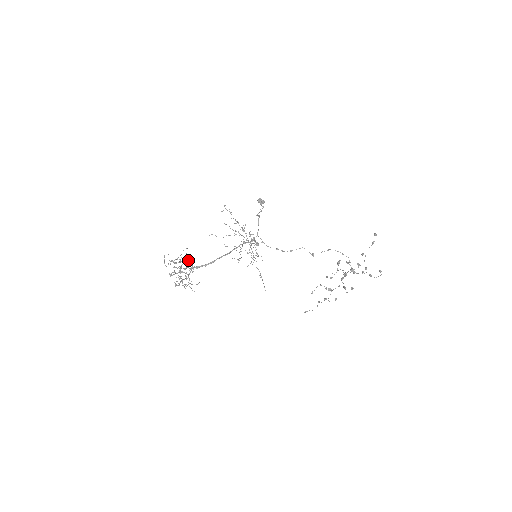
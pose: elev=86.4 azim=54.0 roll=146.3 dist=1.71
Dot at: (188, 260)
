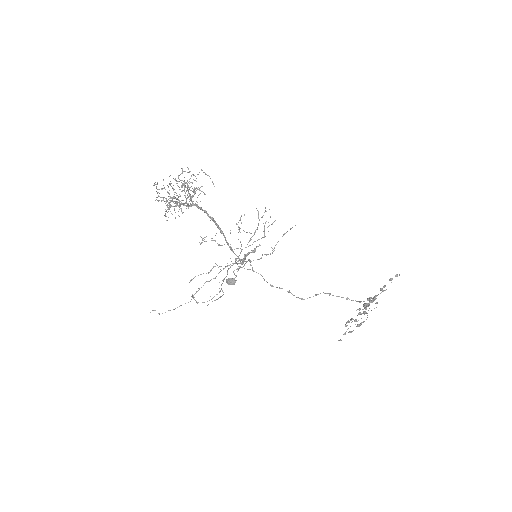
Dot at: occluded
